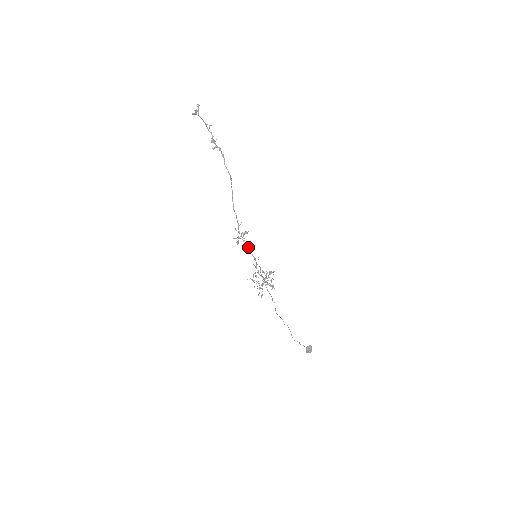
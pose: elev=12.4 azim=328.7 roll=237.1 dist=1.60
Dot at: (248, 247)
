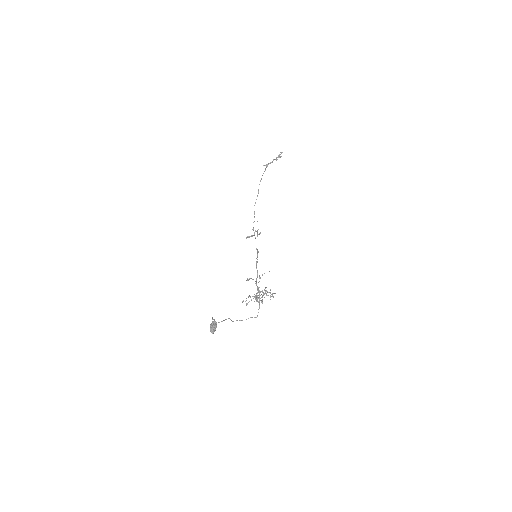
Dot at: (257, 250)
